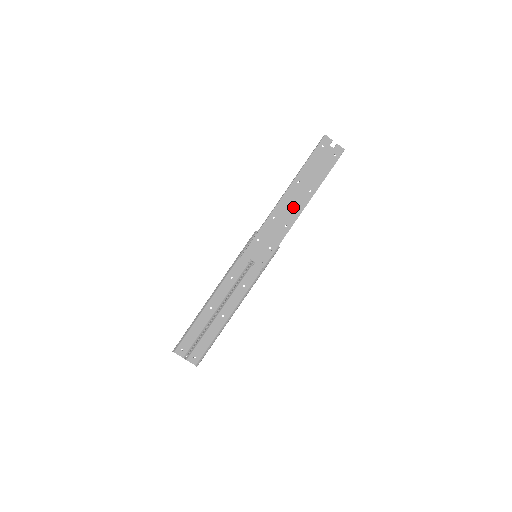
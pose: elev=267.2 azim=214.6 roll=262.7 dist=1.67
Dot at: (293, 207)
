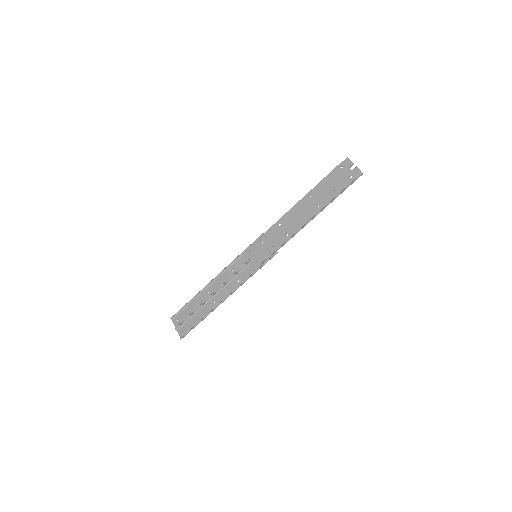
Dot at: (299, 218)
